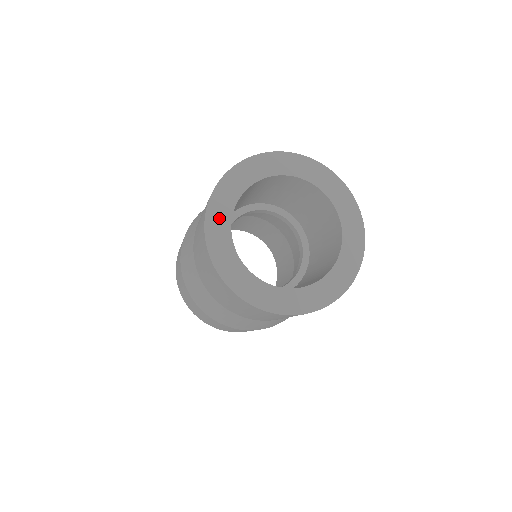
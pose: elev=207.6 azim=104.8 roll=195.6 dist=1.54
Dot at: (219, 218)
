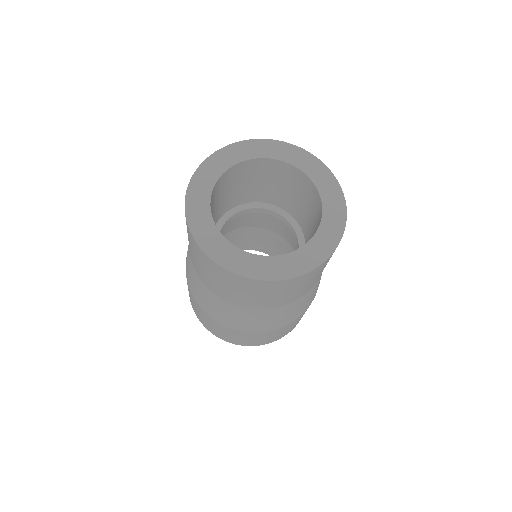
Dot at: (198, 202)
